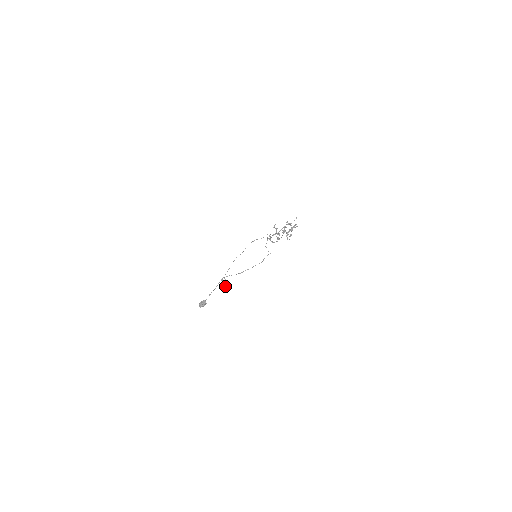
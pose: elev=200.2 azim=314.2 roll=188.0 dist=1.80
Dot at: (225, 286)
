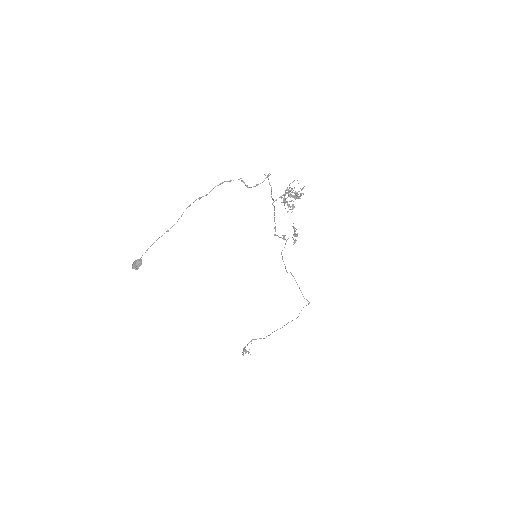
Dot at: occluded
